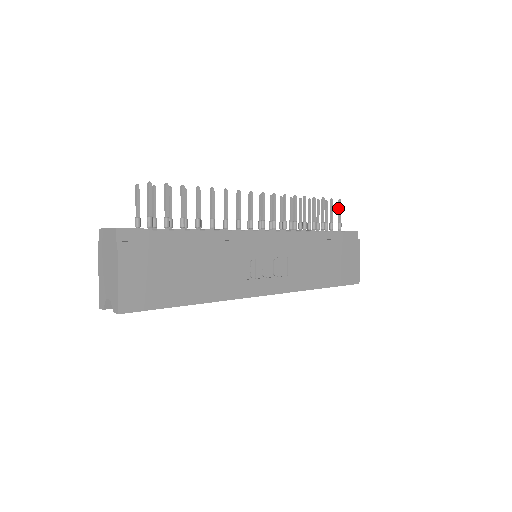
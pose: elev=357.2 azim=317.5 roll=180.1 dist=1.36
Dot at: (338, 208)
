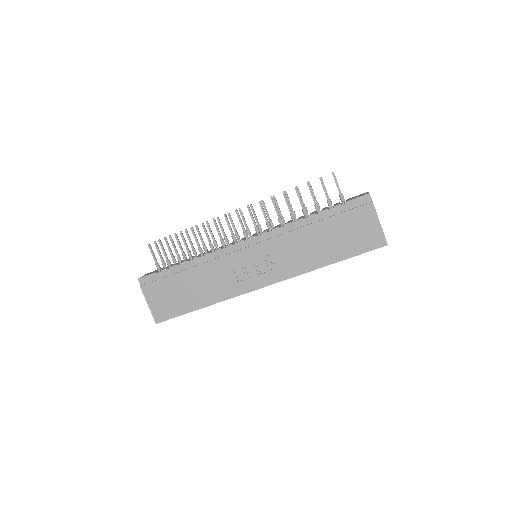
Dot at: (335, 181)
